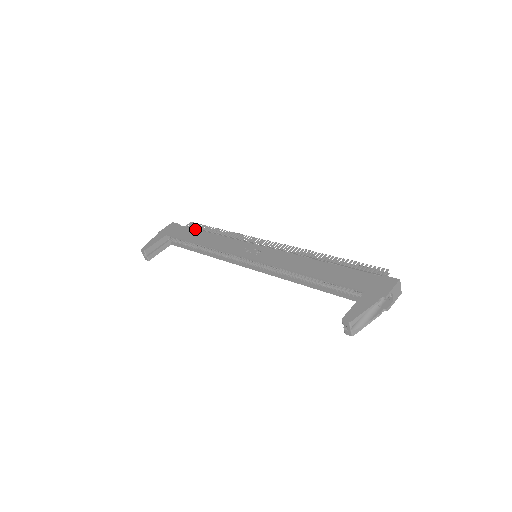
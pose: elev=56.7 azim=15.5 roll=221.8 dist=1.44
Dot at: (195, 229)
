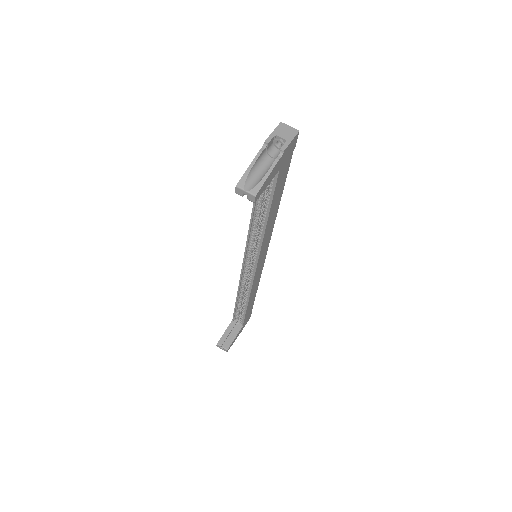
Dot at: occluded
